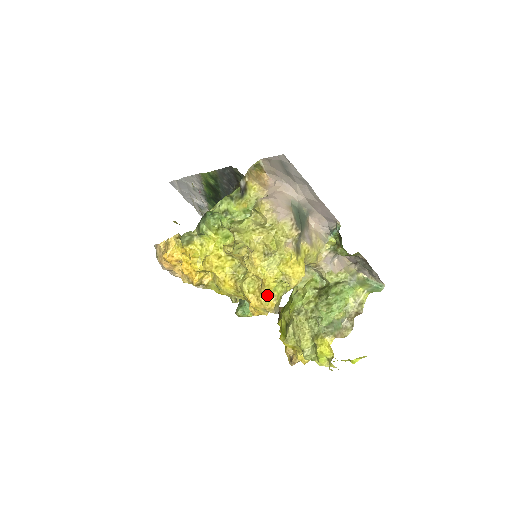
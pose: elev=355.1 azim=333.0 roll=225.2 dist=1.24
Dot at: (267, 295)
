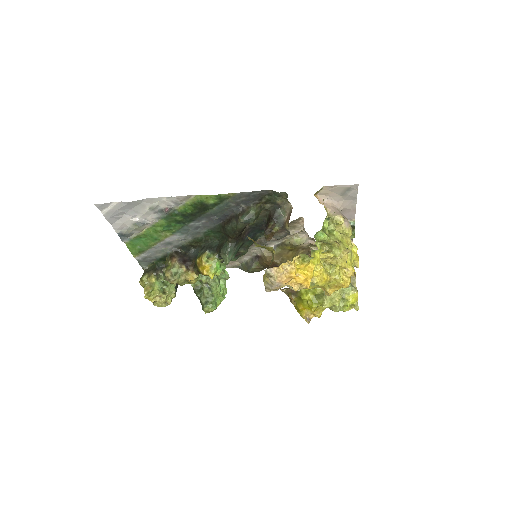
Dot at: (349, 278)
